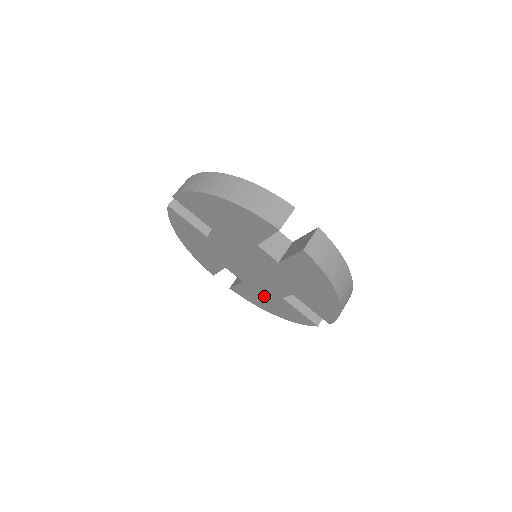
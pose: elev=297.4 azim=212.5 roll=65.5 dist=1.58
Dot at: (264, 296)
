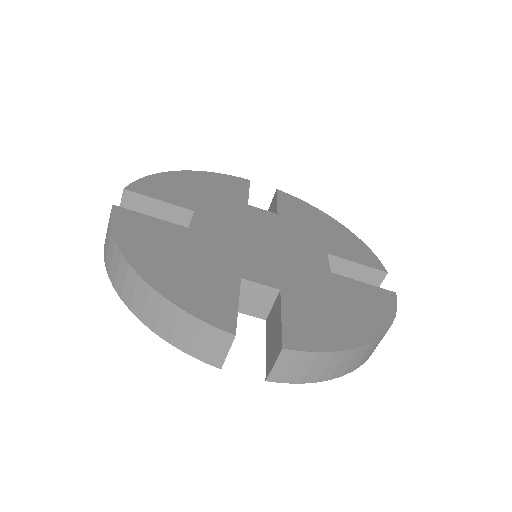
Dot at: occluded
